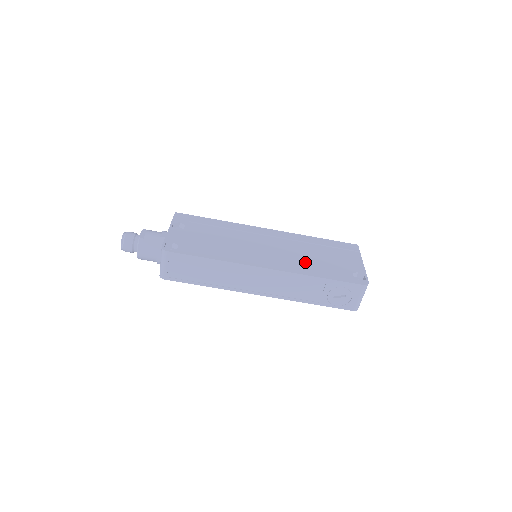
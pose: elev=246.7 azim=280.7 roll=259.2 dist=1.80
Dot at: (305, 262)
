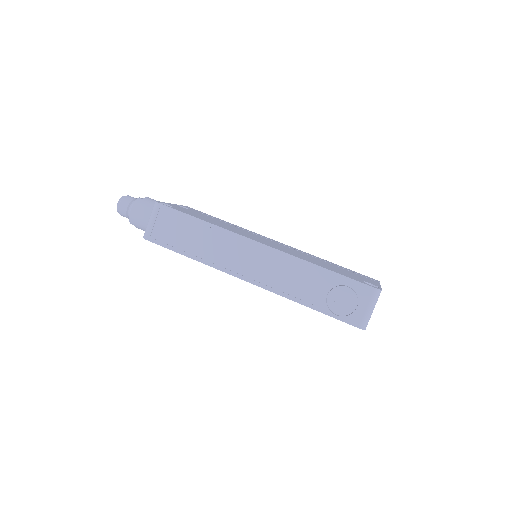
Dot at: (308, 258)
